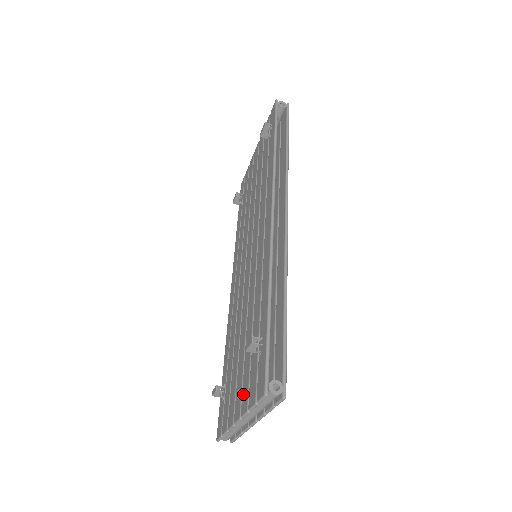
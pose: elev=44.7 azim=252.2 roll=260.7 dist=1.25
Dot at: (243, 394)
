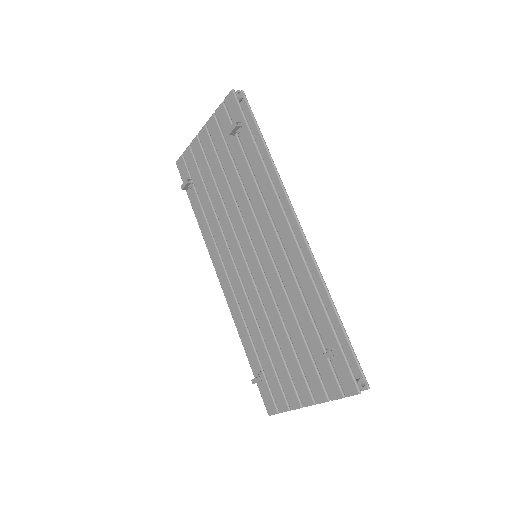
Dot at: (312, 387)
